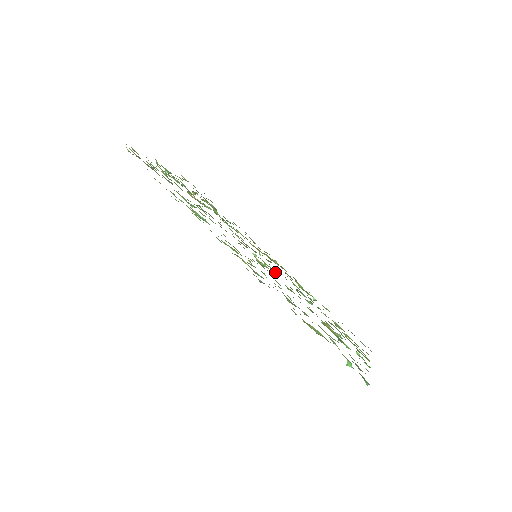
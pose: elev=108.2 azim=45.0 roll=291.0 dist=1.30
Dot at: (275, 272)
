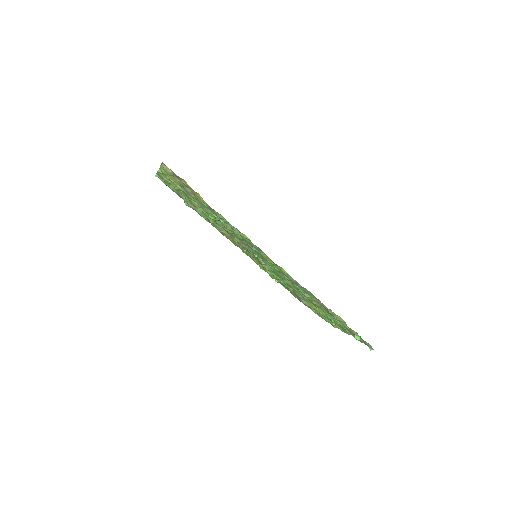
Dot at: occluded
